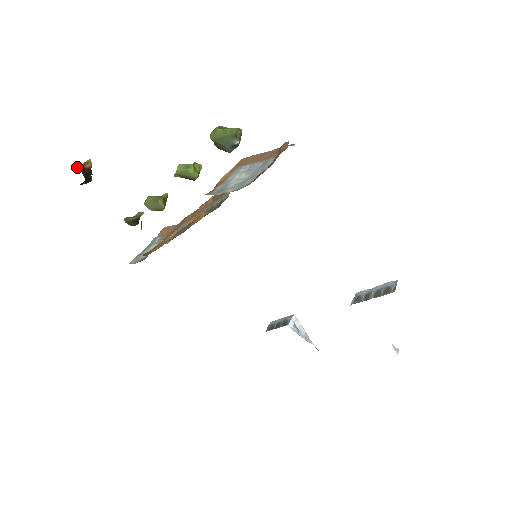
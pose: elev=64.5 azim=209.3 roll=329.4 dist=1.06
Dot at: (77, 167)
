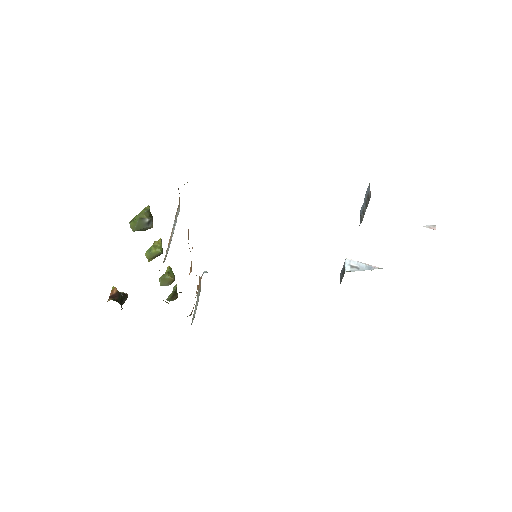
Dot at: occluded
